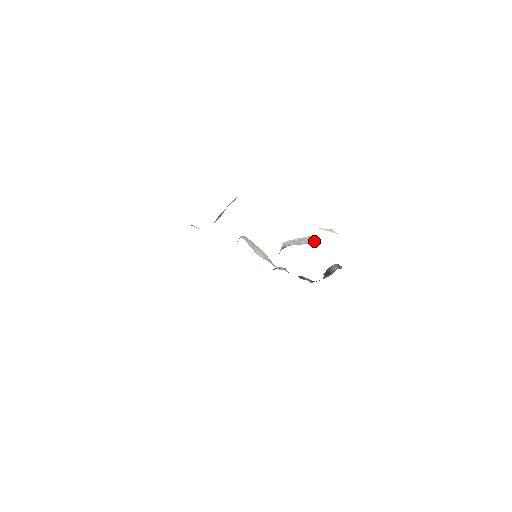
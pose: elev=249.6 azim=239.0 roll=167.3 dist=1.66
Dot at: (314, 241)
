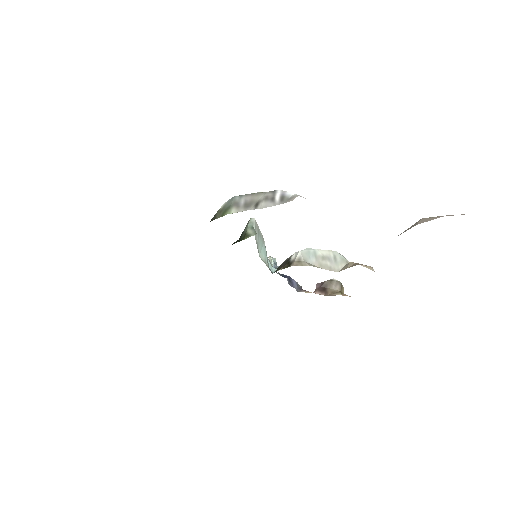
Dot at: (341, 268)
